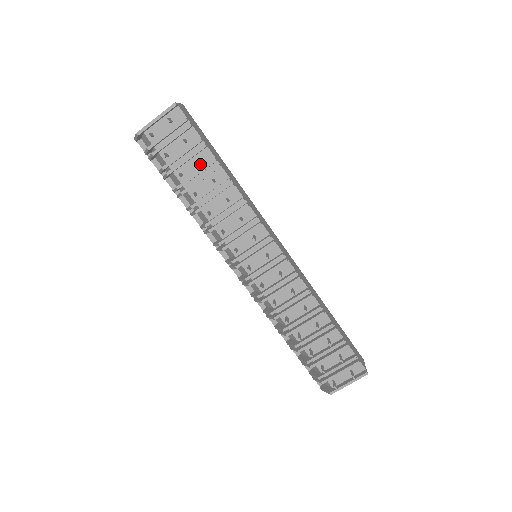
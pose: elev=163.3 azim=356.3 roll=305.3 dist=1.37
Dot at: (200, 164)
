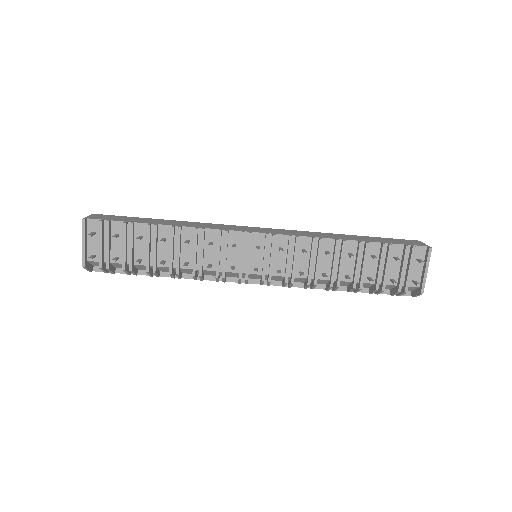
Dot at: (143, 239)
